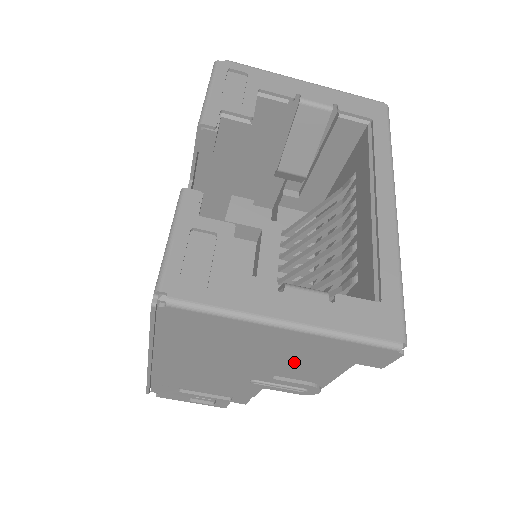
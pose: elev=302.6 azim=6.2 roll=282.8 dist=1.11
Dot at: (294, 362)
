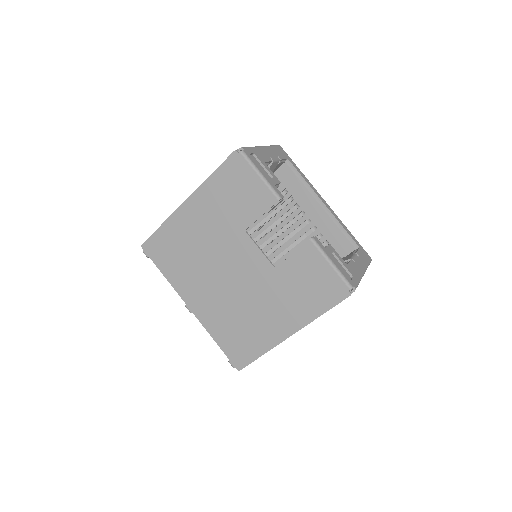
Dot at: occluded
